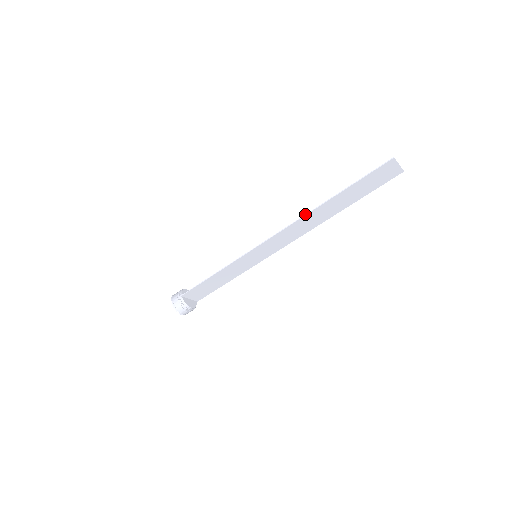
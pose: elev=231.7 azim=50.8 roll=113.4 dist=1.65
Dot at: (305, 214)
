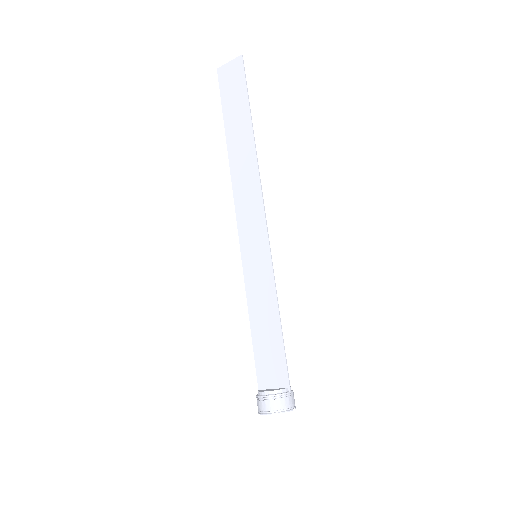
Dot at: (231, 174)
